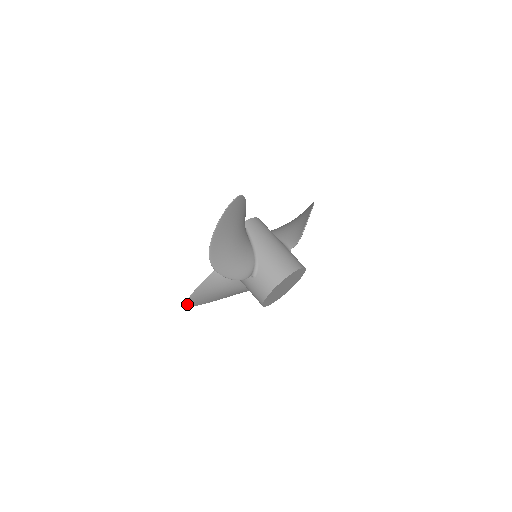
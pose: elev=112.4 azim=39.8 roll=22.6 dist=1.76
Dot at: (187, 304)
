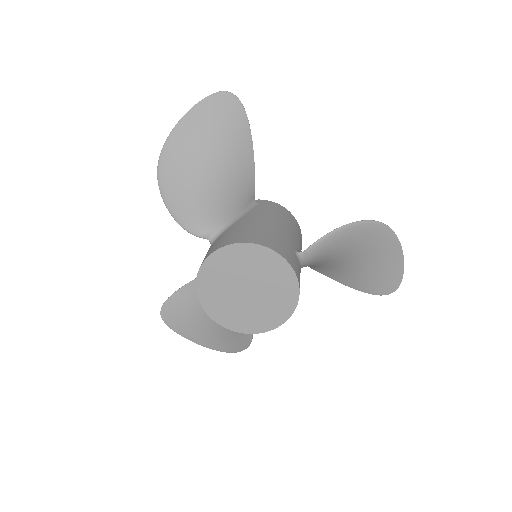
Dot at: (163, 313)
